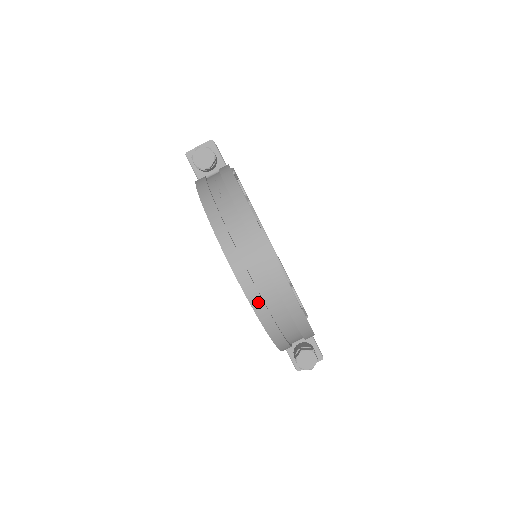
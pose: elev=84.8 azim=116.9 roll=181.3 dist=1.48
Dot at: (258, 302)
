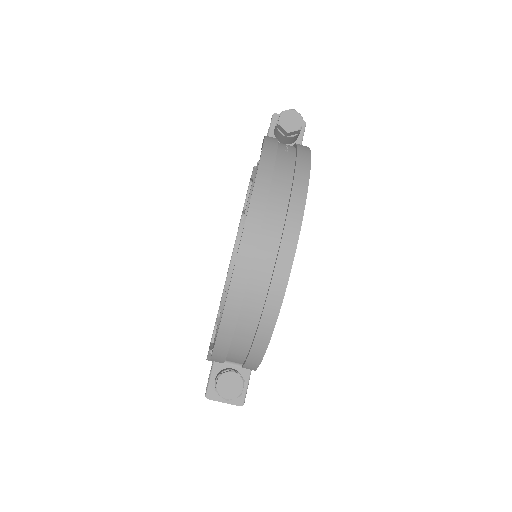
Dot at: (247, 258)
